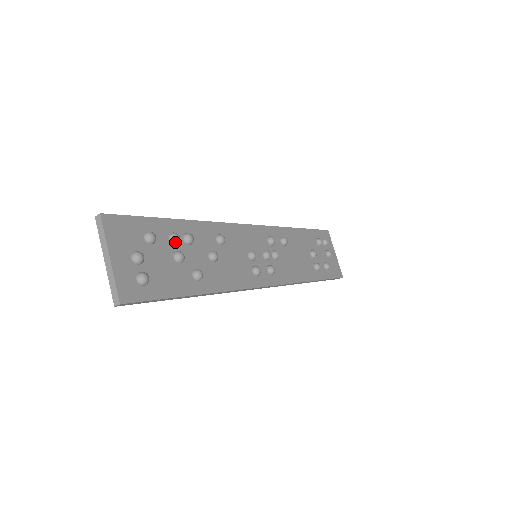
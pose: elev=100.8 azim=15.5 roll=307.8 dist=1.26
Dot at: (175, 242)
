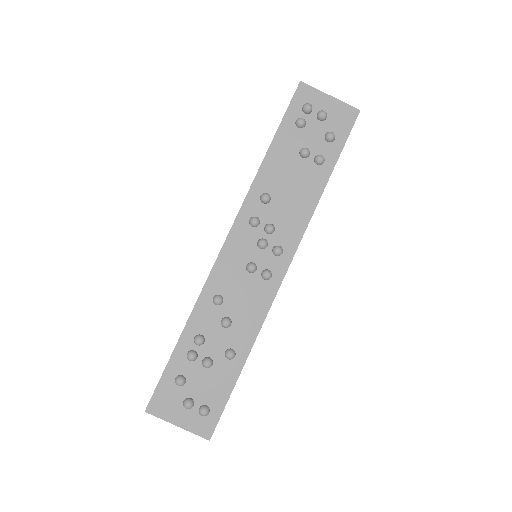
Dot at: (195, 359)
